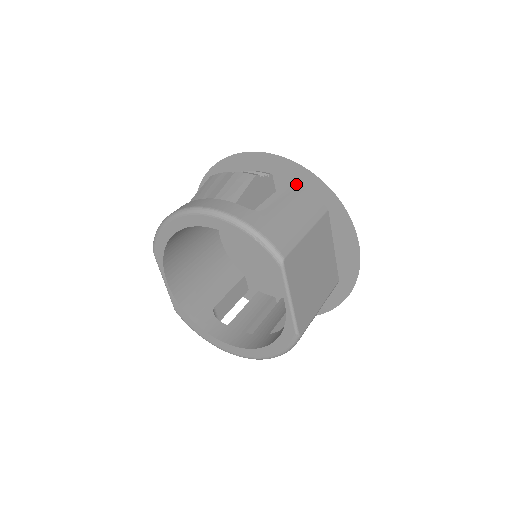
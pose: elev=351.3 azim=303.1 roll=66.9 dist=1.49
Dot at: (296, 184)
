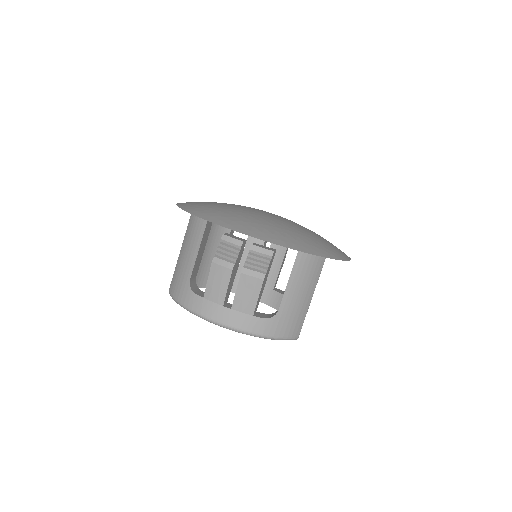
Dot at: (298, 256)
